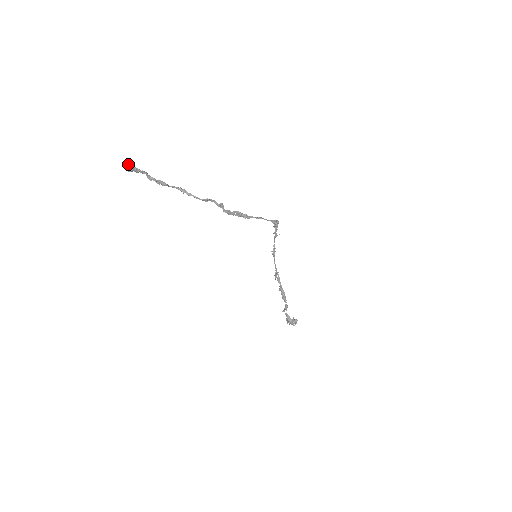
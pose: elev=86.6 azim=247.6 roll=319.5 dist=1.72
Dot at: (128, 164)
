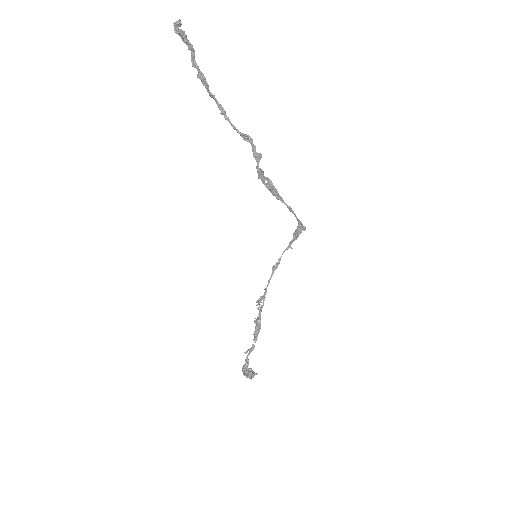
Dot at: (180, 21)
